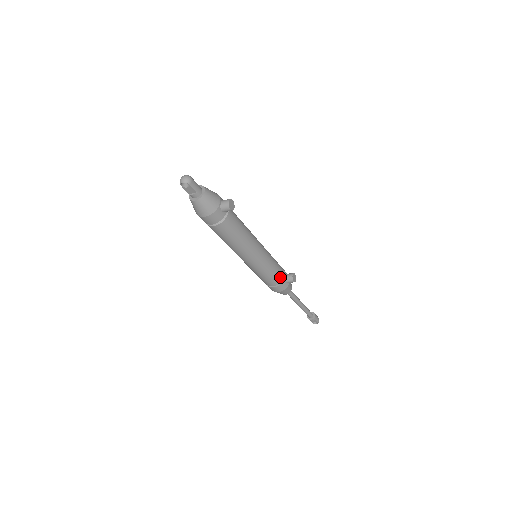
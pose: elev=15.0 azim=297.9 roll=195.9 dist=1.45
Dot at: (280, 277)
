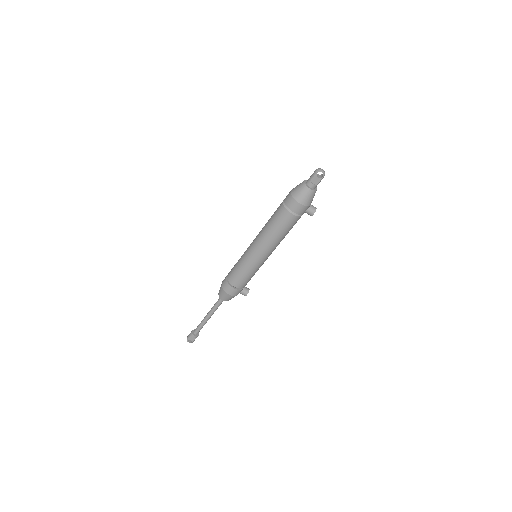
Dot at: (246, 284)
